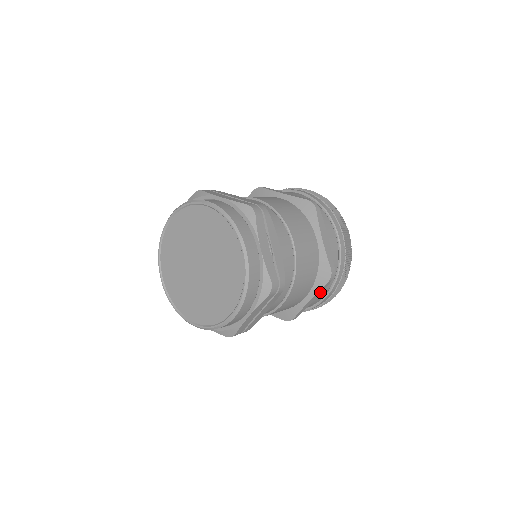
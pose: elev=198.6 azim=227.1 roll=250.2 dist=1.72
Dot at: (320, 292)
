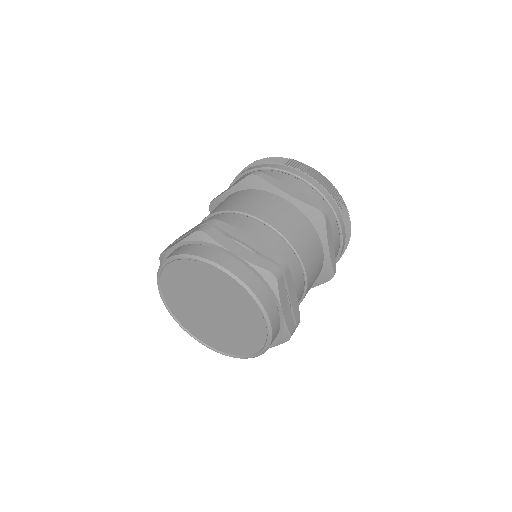
Dot at: occluded
